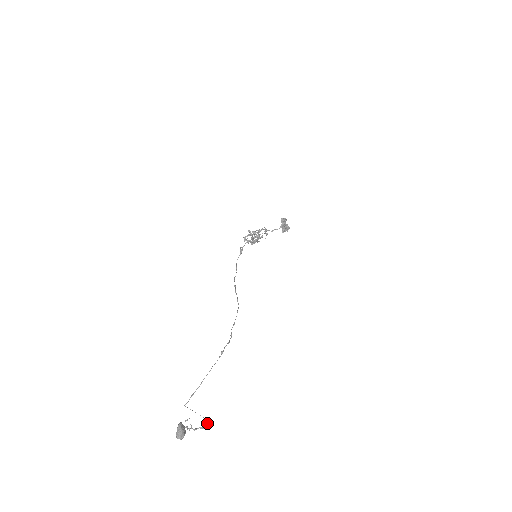
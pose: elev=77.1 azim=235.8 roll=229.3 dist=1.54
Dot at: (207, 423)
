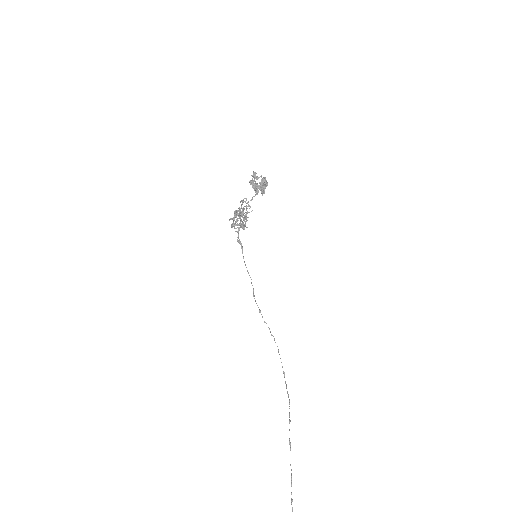
Dot at: out of frame
